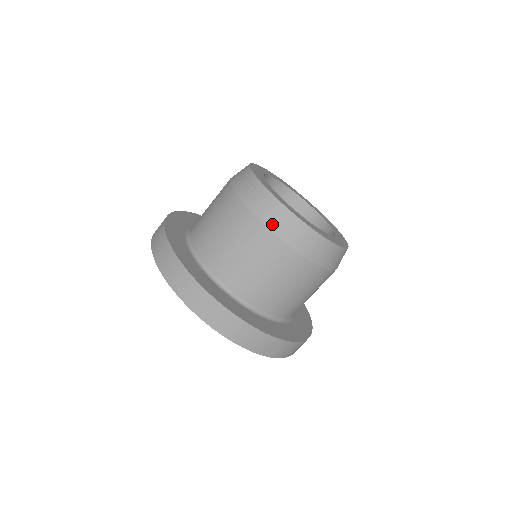
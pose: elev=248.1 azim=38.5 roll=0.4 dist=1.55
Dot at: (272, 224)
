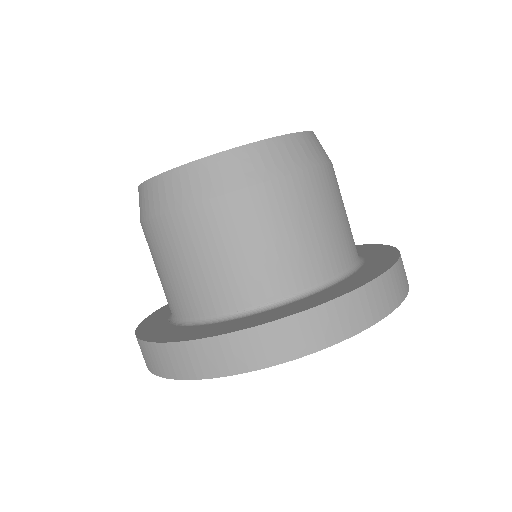
Dot at: (147, 212)
